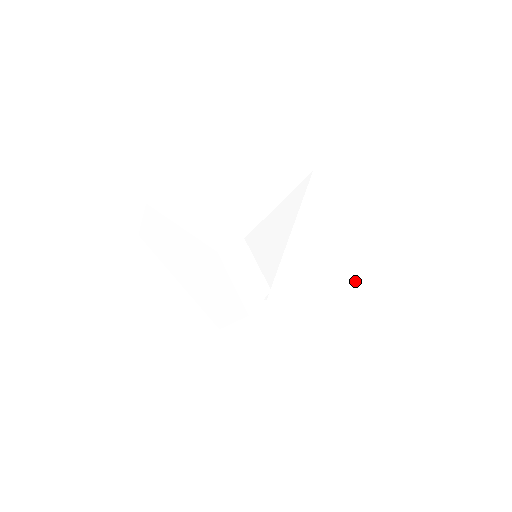
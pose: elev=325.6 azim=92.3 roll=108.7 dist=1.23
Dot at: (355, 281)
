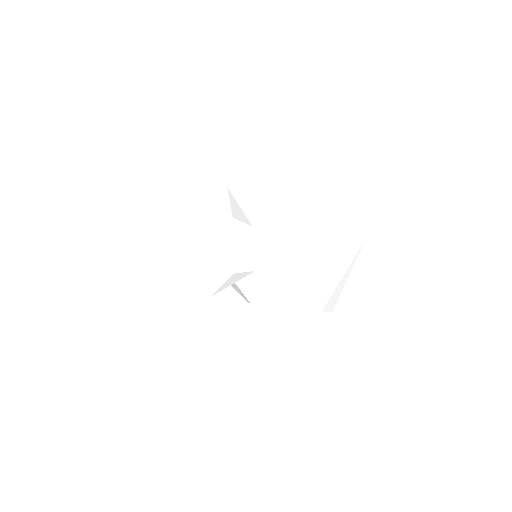
Dot at: (316, 308)
